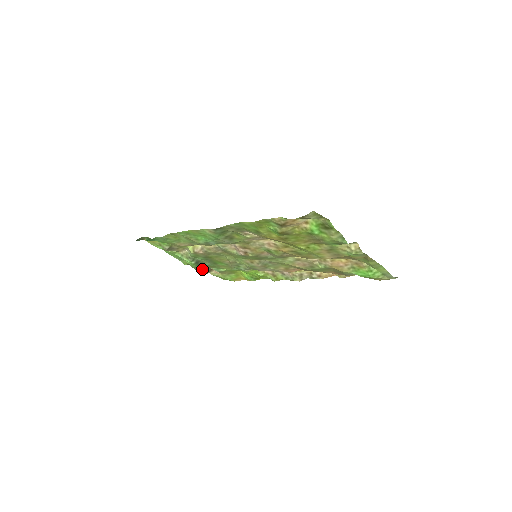
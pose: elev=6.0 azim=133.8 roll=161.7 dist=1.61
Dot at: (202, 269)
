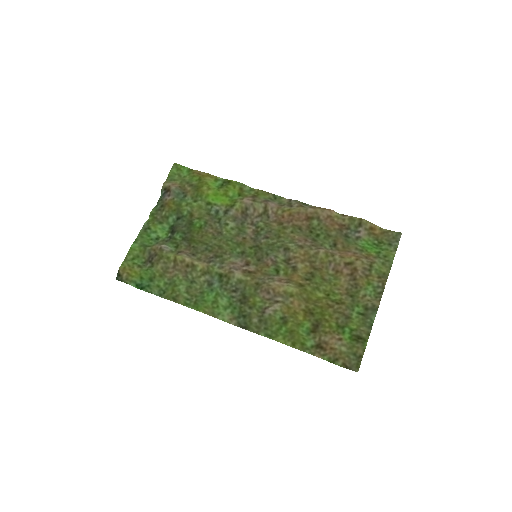
Dot at: (162, 200)
